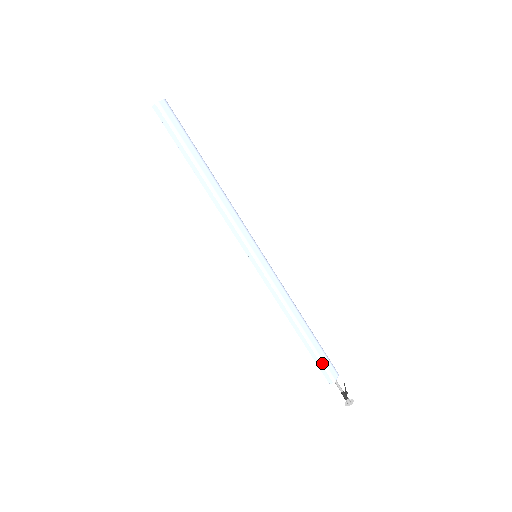
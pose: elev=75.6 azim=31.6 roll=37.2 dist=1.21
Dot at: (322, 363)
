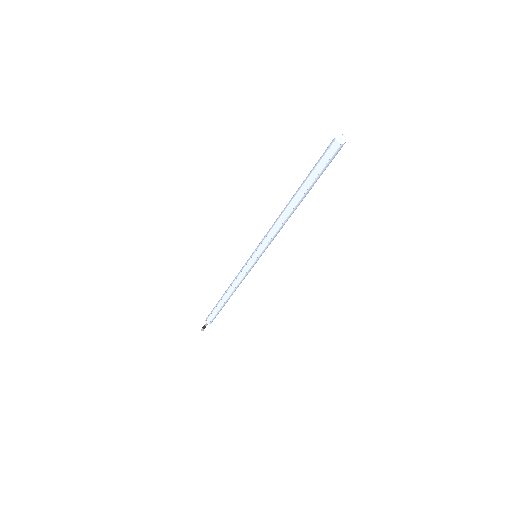
Dot at: occluded
